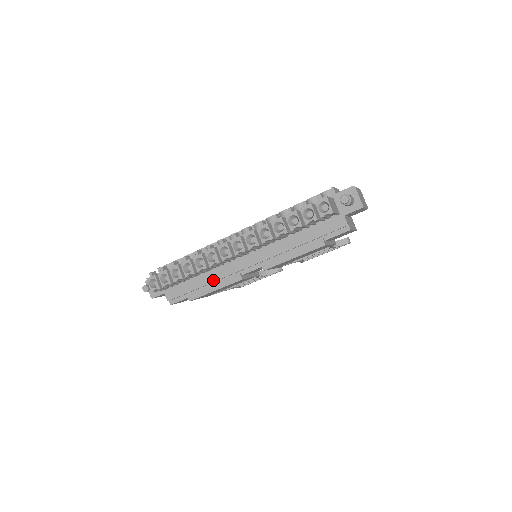
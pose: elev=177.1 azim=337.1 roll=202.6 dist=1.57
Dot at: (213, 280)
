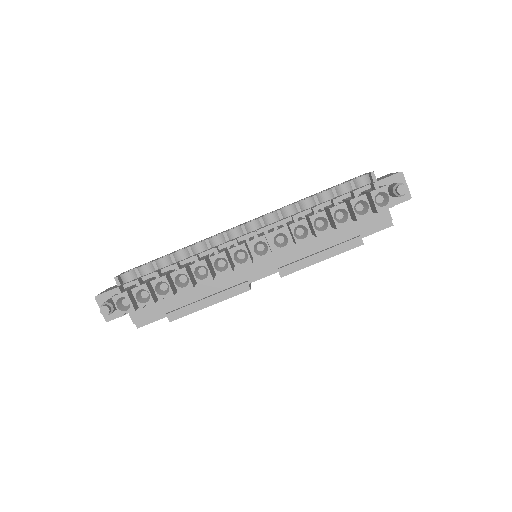
Dot at: (207, 292)
